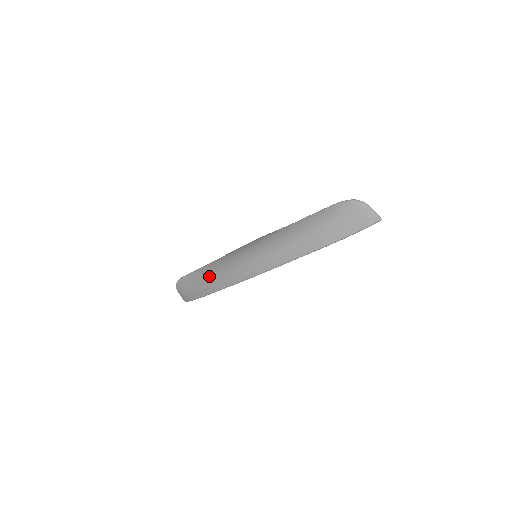
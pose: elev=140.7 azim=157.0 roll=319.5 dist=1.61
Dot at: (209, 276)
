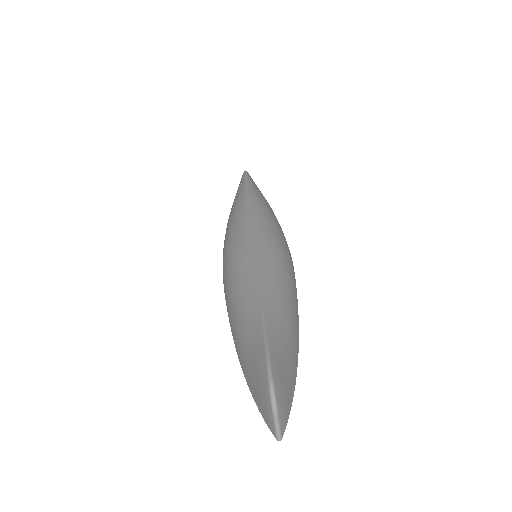
Dot at: (233, 211)
